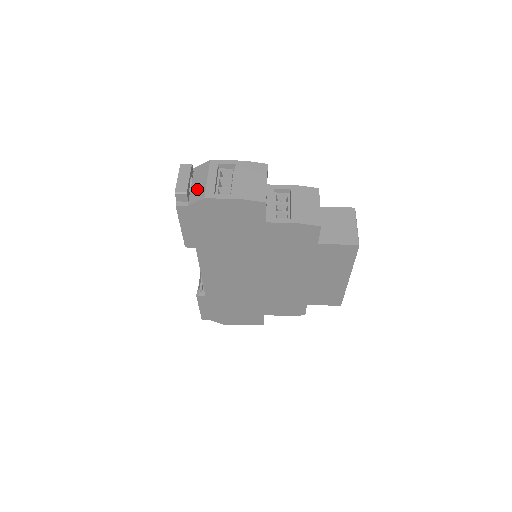
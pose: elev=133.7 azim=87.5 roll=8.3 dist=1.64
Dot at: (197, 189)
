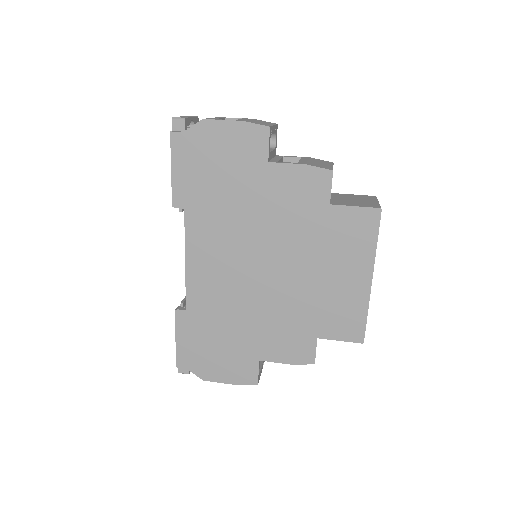
Dot at: occluded
